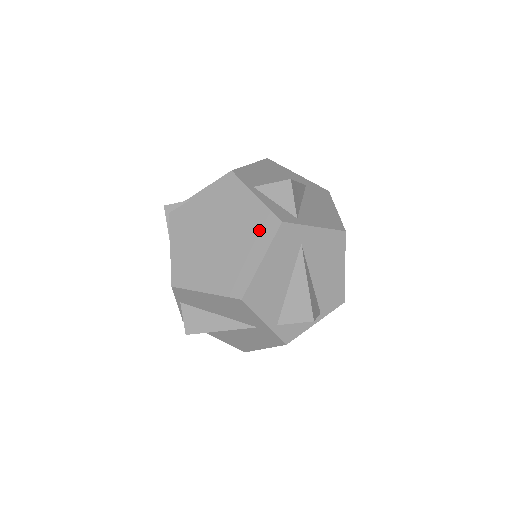
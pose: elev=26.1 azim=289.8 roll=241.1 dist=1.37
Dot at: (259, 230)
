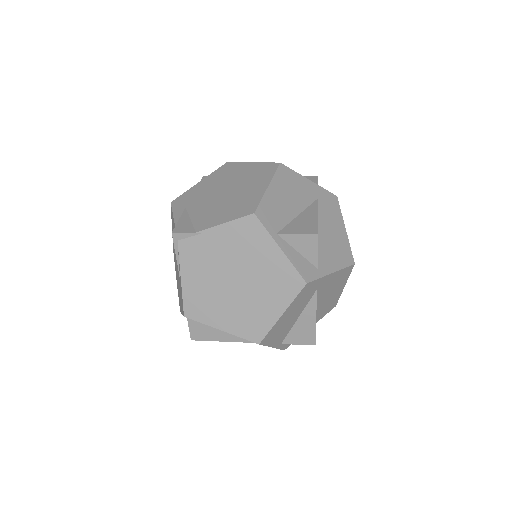
Dot at: (282, 285)
